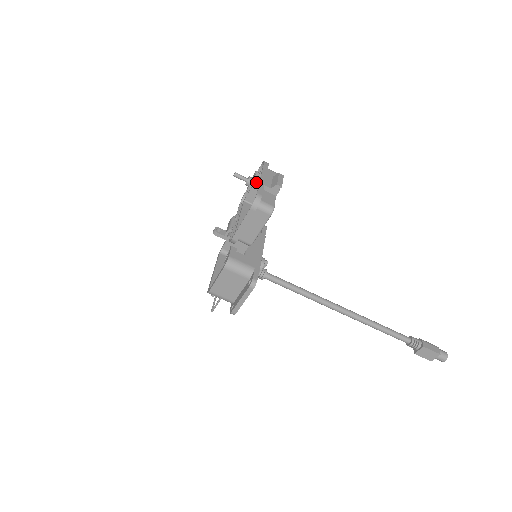
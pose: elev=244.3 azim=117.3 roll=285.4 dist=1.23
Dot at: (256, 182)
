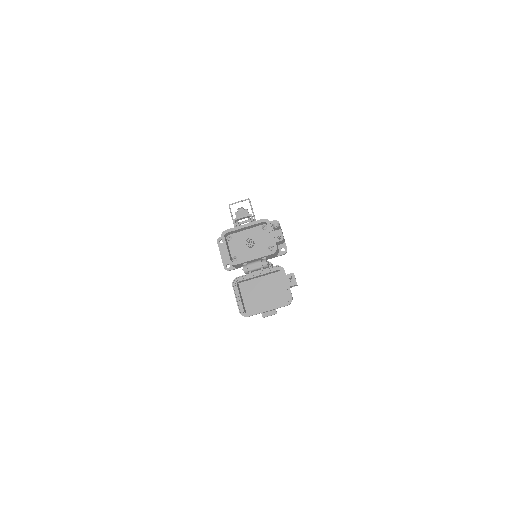
Dot at: (285, 287)
